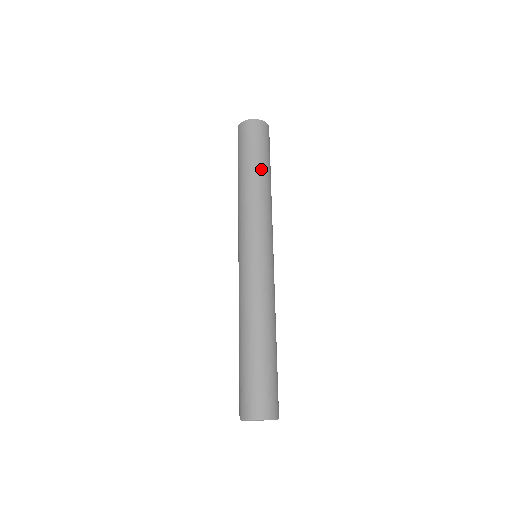
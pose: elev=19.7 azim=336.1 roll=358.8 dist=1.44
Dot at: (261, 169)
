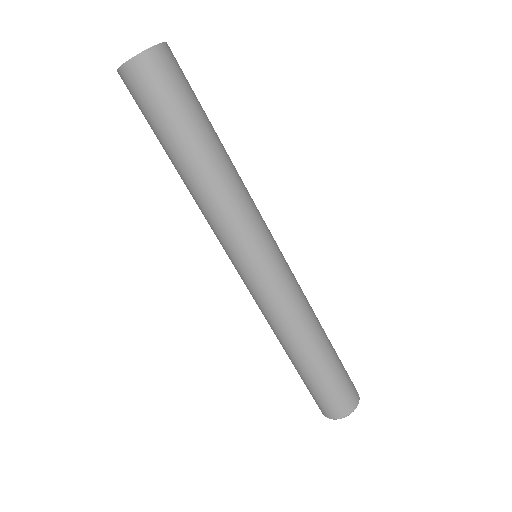
Dot at: (212, 136)
